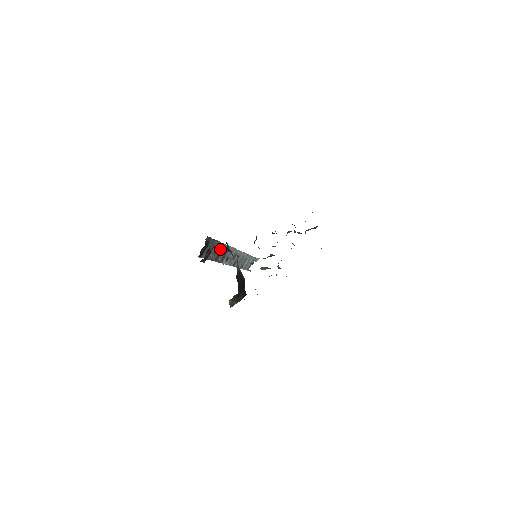
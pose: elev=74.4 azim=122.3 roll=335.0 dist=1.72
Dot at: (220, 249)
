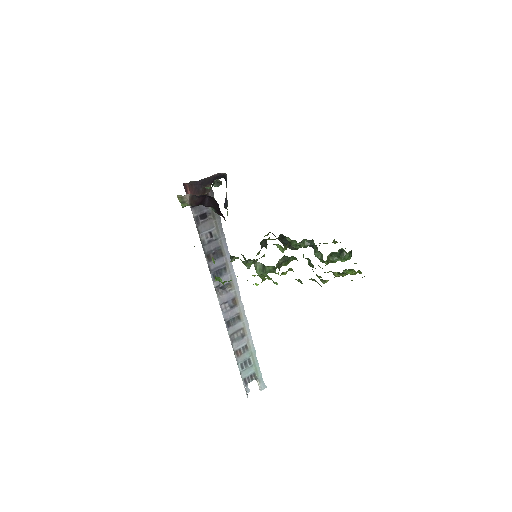
Dot at: (219, 245)
